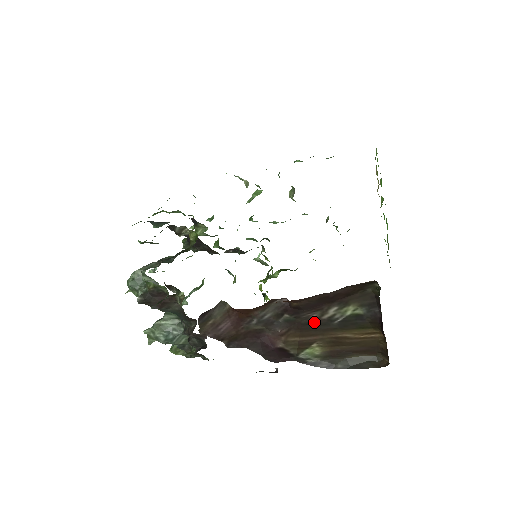
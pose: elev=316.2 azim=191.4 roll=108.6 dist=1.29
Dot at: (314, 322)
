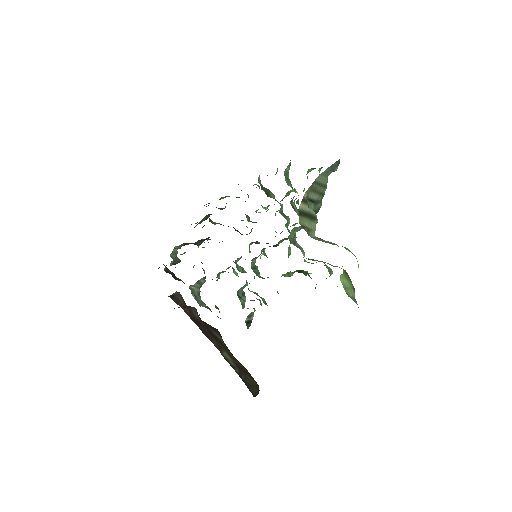
Dot at: (214, 335)
